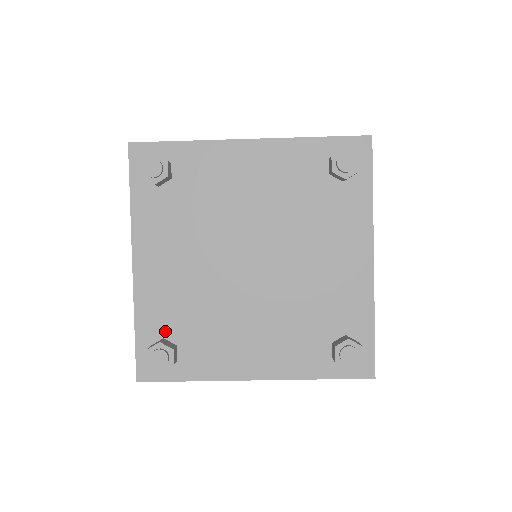
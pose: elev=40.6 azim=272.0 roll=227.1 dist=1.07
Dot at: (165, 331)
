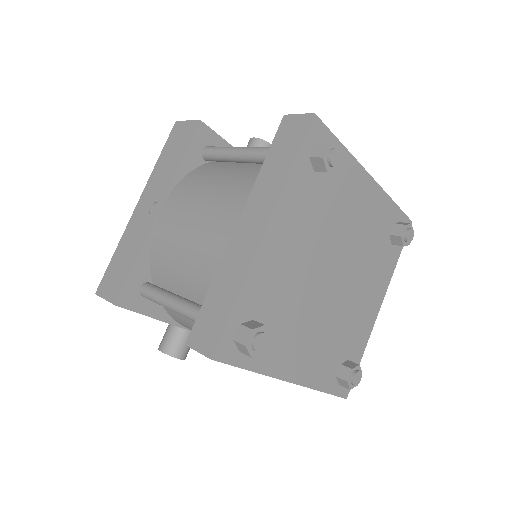
Dot at: (257, 313)
